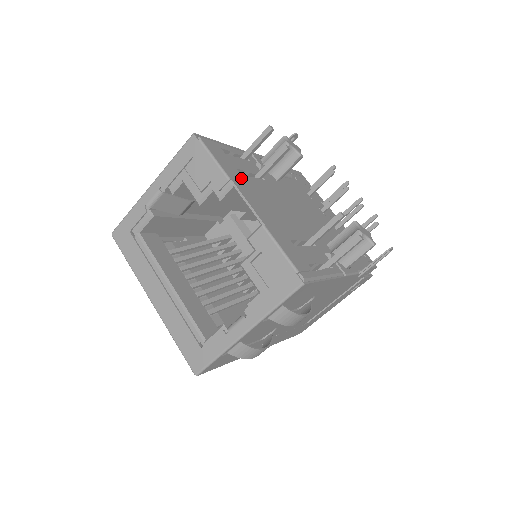
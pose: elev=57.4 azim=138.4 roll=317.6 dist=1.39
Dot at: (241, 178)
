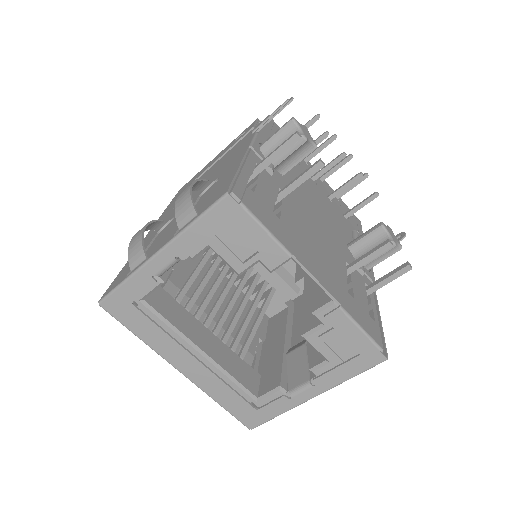
Dot at: (289, 234)
